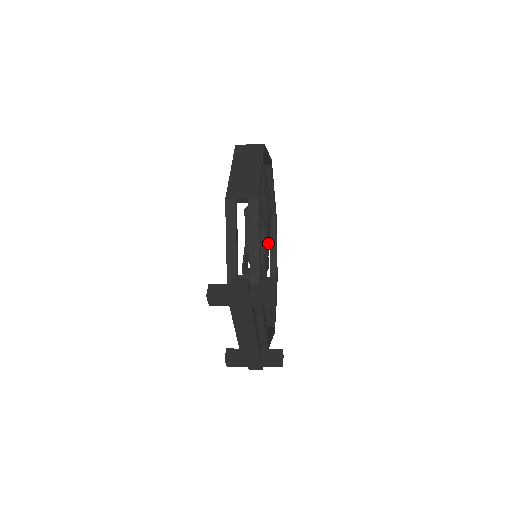
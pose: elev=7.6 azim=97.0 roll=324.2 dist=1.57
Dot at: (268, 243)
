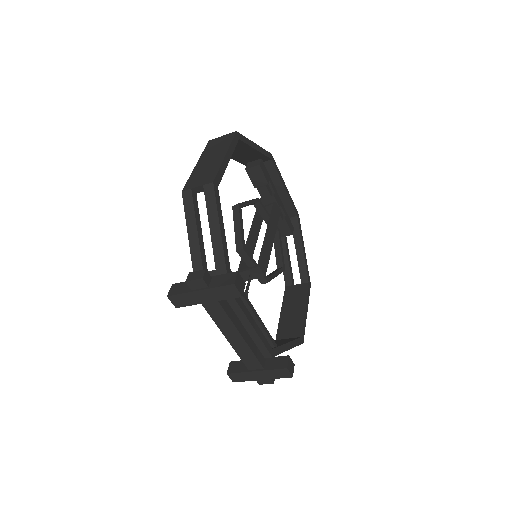
Dot at: (271, 241)
